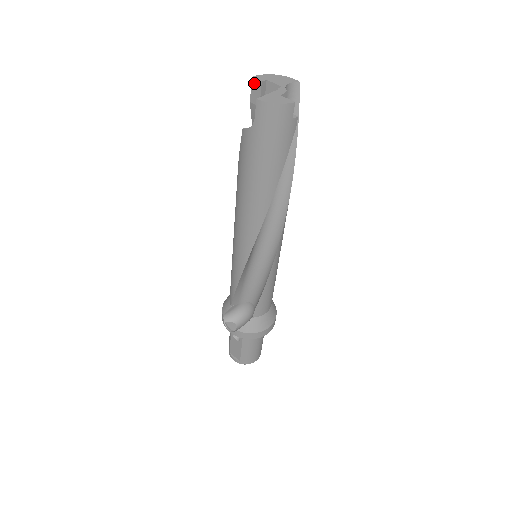
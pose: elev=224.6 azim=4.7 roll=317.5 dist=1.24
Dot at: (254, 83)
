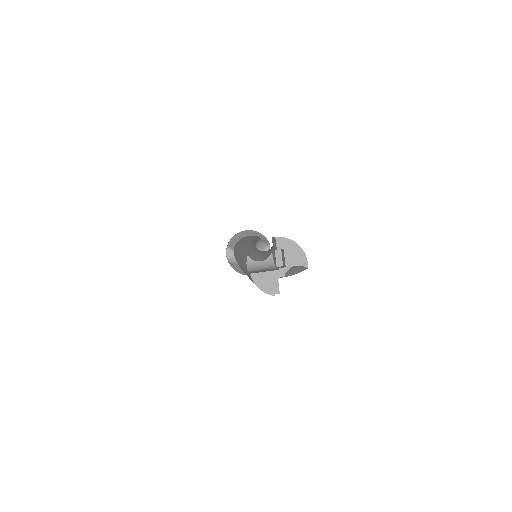
Dot at: (275, 240)
